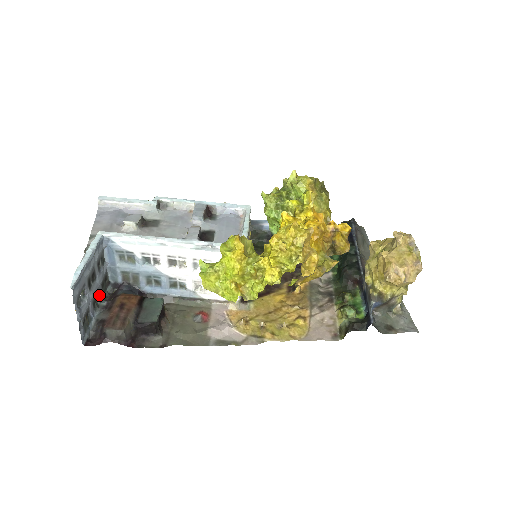
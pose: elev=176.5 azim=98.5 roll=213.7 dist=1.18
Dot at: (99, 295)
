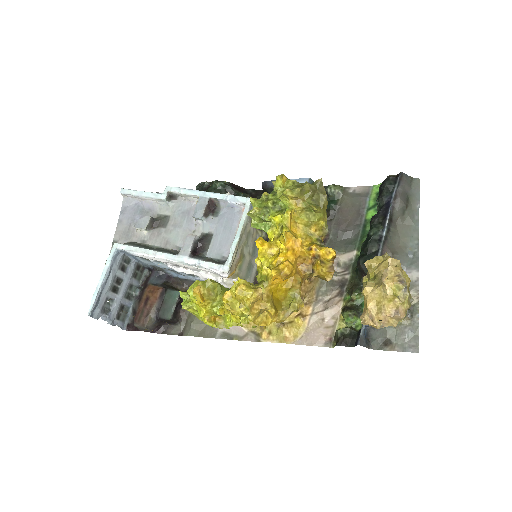
Dot at: (133, 286)
